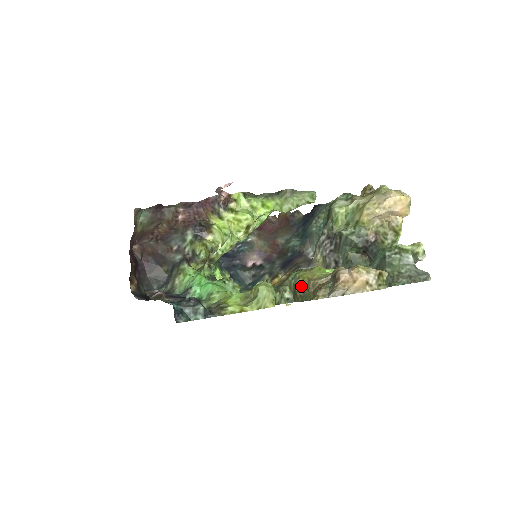
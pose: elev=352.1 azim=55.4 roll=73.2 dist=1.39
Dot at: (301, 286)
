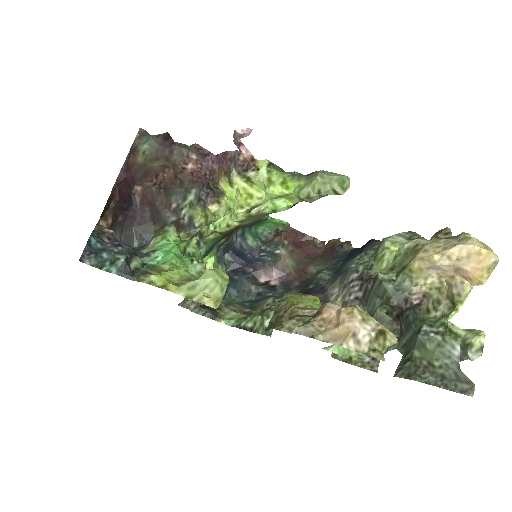
Dot at: (280, 311)
